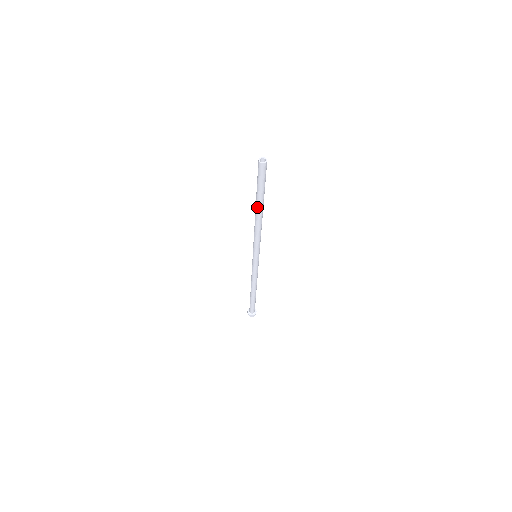
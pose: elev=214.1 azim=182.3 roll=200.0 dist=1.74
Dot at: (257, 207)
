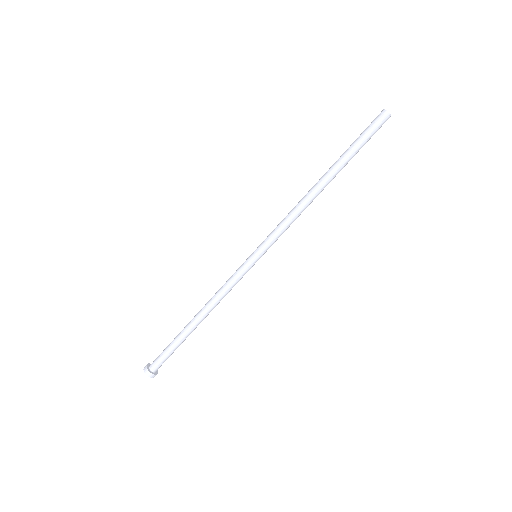
Dot at: (333, 173)
